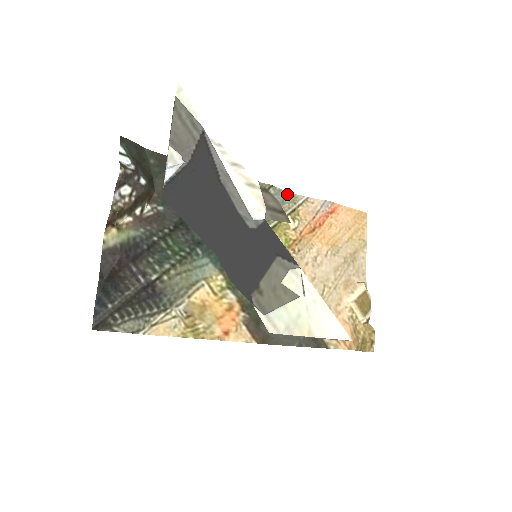
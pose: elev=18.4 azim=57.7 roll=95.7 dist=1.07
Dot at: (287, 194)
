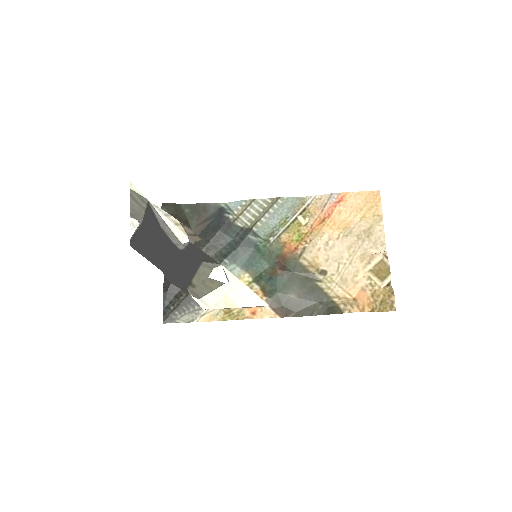
Dot at: (296, 199)
